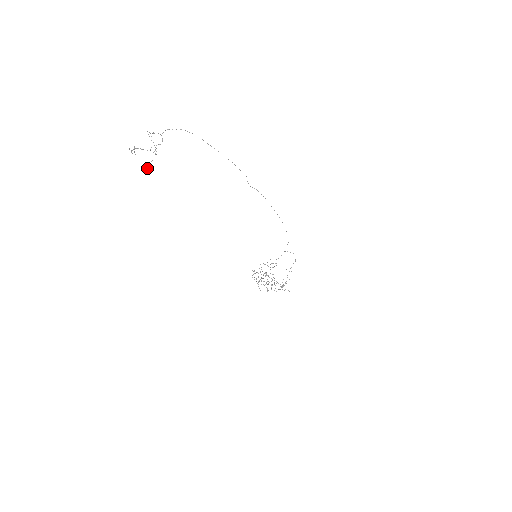
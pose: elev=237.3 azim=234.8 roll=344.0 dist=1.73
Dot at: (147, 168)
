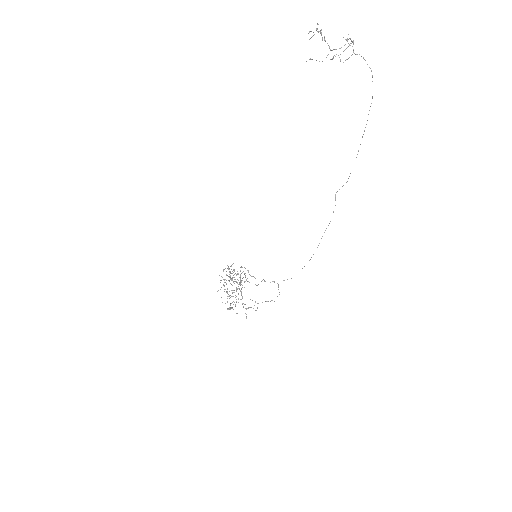
Dot at: occluded
